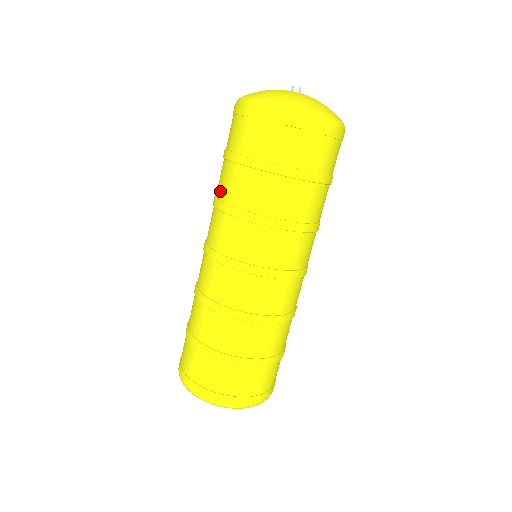
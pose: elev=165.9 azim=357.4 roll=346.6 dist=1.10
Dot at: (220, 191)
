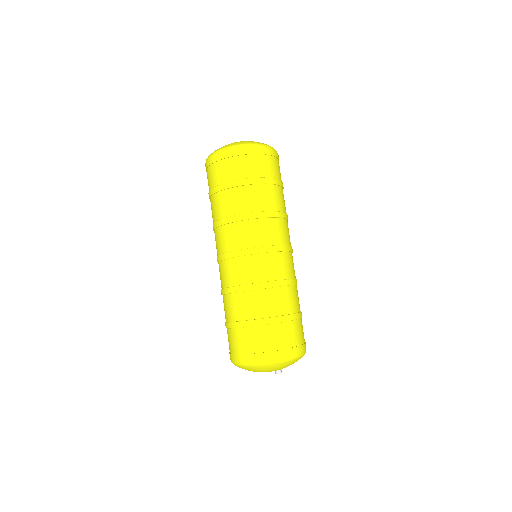
Dot at: occluded
